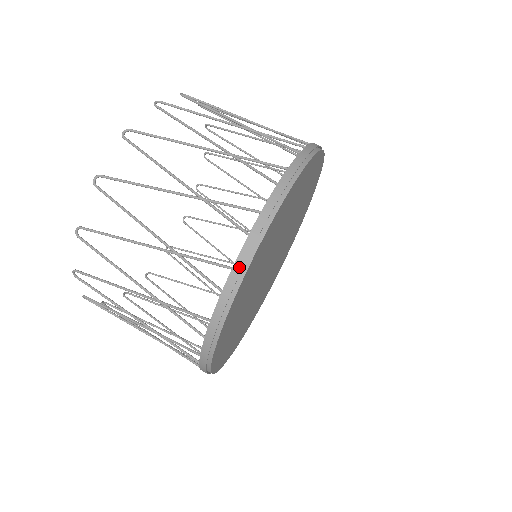
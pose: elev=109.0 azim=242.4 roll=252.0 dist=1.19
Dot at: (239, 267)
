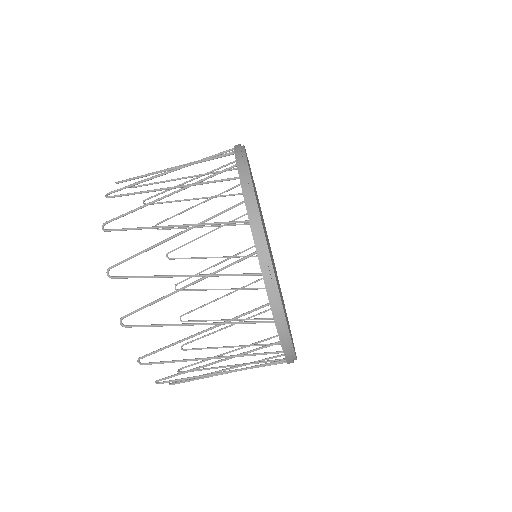
Dot at: occluded
